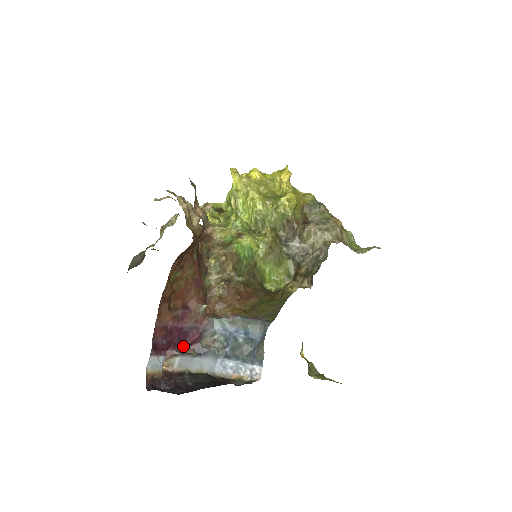
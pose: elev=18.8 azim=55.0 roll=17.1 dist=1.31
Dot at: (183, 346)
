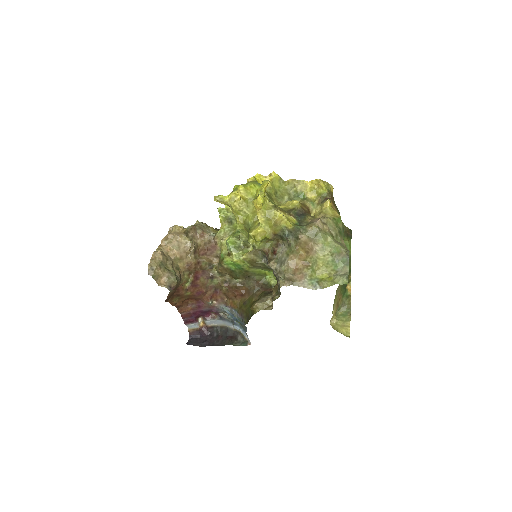
Dot at: (211, 313)
